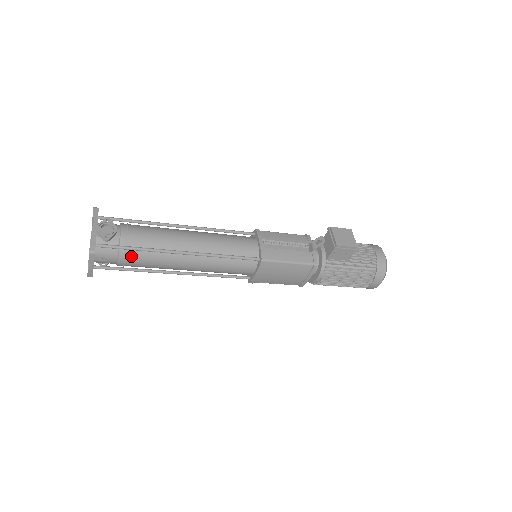
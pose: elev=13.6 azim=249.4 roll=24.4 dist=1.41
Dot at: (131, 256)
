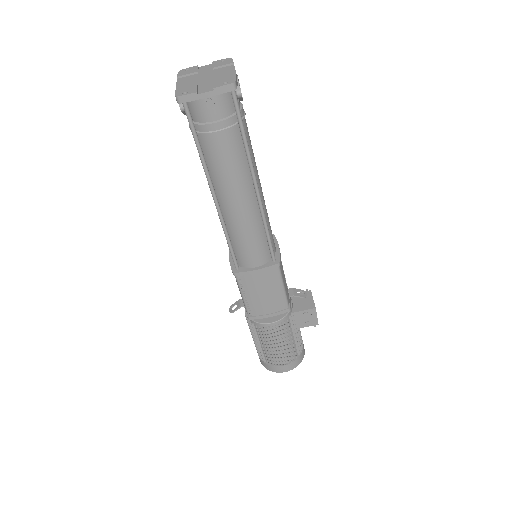
Dot at: (230, 134)
